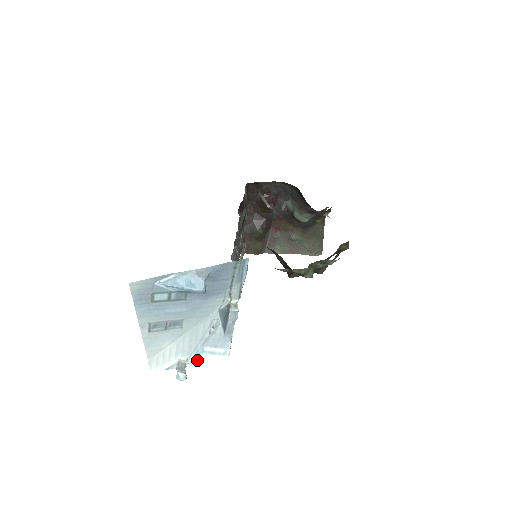
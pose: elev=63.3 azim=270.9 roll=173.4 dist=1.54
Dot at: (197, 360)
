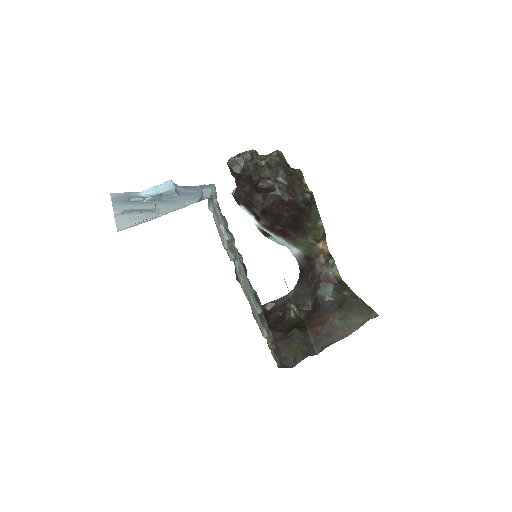
Dot at: occluded
